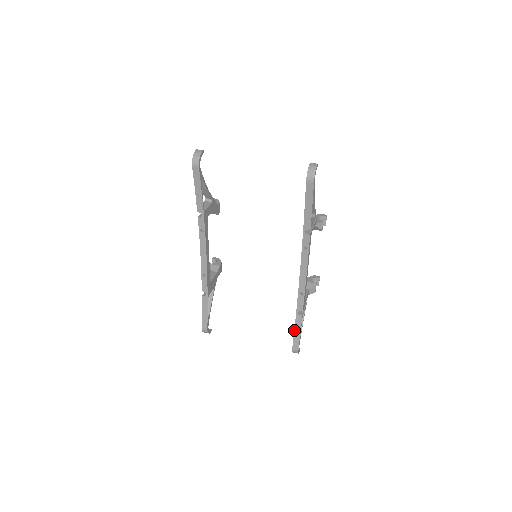
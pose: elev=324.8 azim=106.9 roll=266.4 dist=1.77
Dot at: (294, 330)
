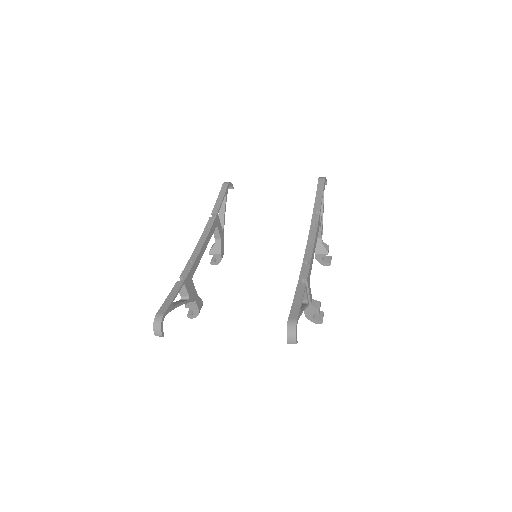
Dot at: (293, 299)
